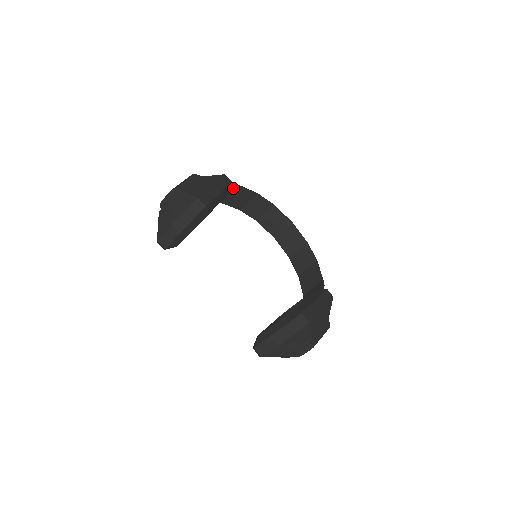
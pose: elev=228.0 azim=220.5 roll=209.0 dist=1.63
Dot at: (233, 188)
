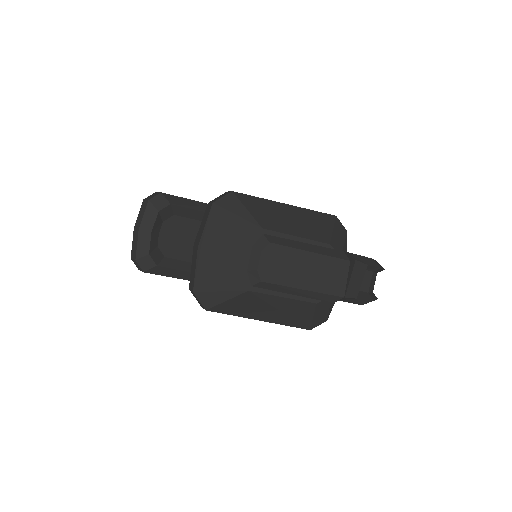
Dot at: occluded
